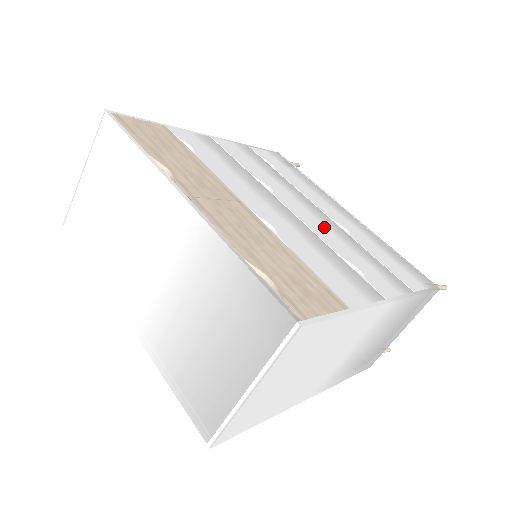
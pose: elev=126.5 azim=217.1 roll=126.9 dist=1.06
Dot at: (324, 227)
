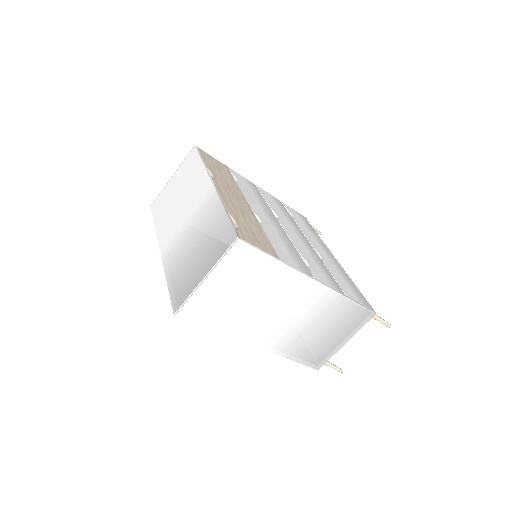
Dot at: (302, 245)
